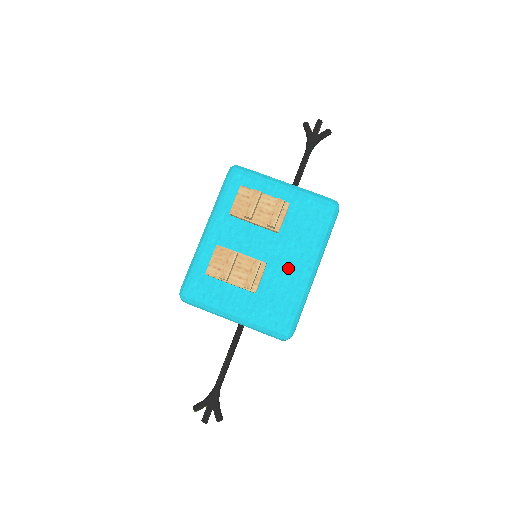
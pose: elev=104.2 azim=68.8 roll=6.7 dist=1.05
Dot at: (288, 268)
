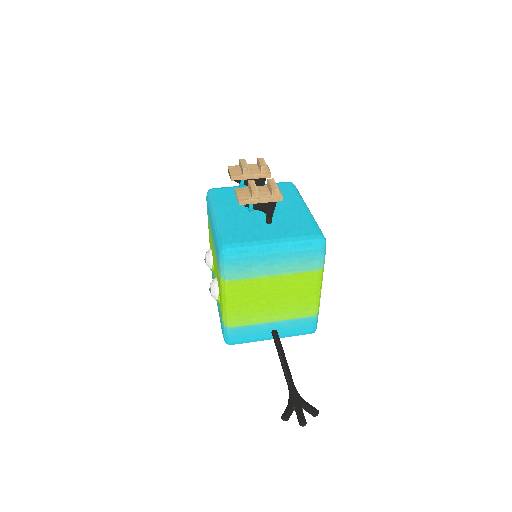
Dot at: (290, 211)
